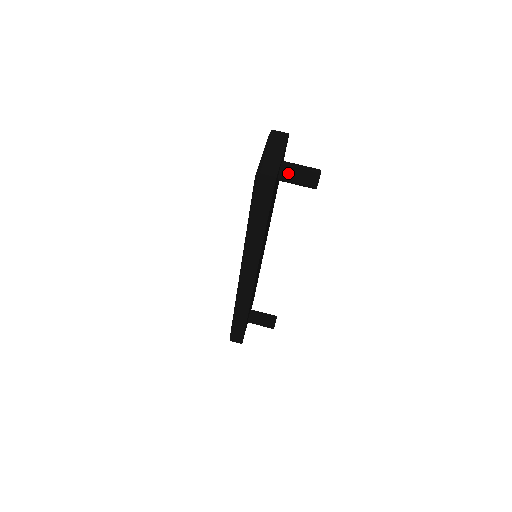
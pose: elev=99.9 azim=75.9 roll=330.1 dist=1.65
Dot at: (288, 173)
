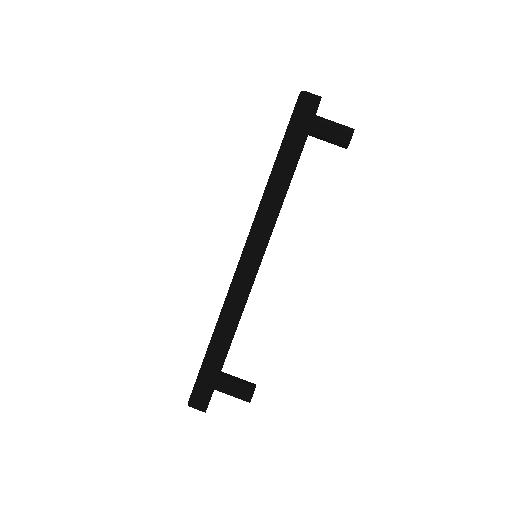
Dot at: (323, 121)
